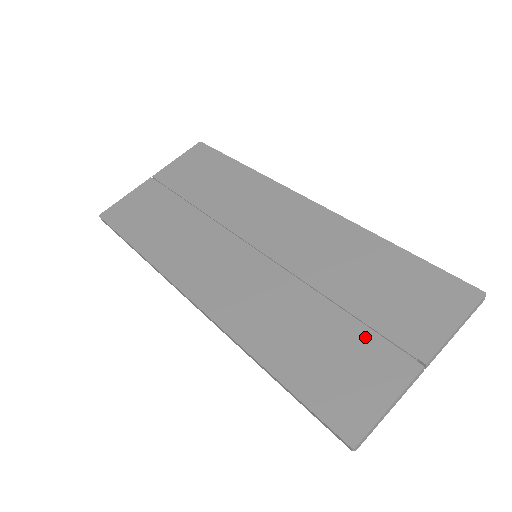
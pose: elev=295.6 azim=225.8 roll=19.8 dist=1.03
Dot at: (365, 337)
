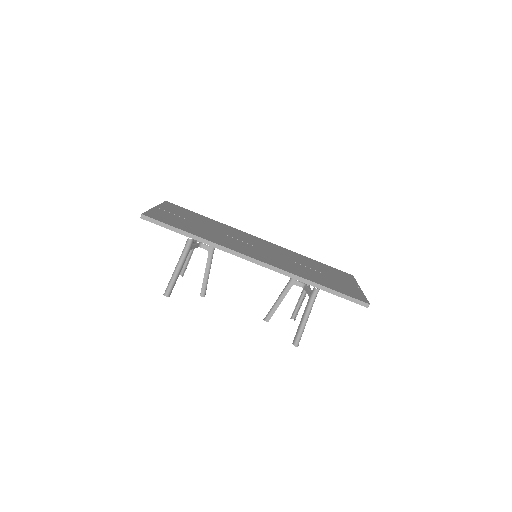
Dot at: (337, 280)
